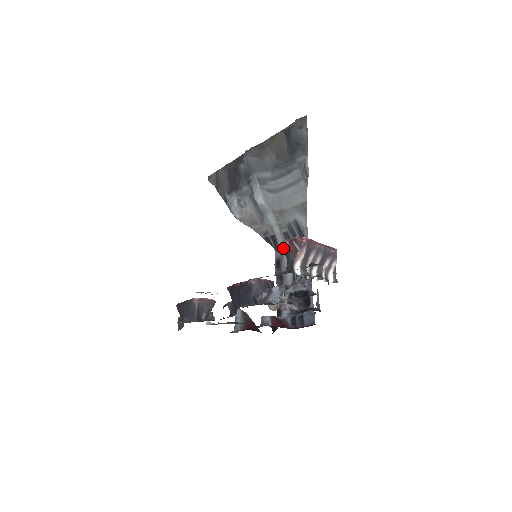
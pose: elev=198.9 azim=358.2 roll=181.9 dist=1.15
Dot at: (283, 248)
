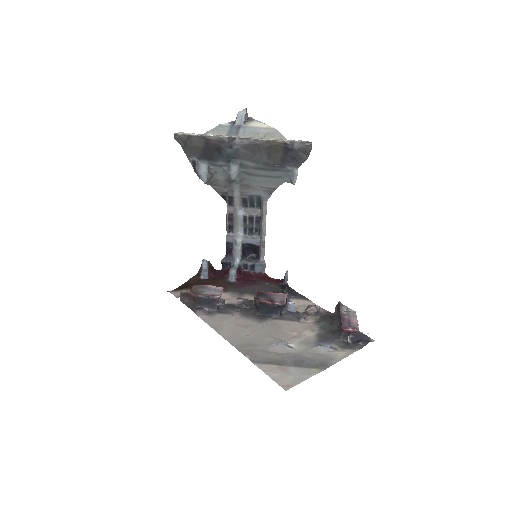
Dot at: (347, 332)
